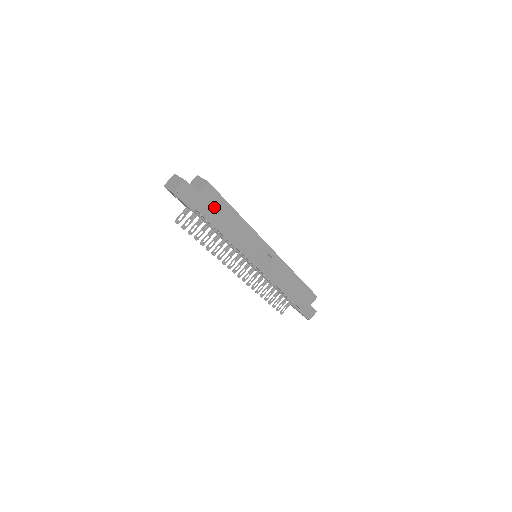
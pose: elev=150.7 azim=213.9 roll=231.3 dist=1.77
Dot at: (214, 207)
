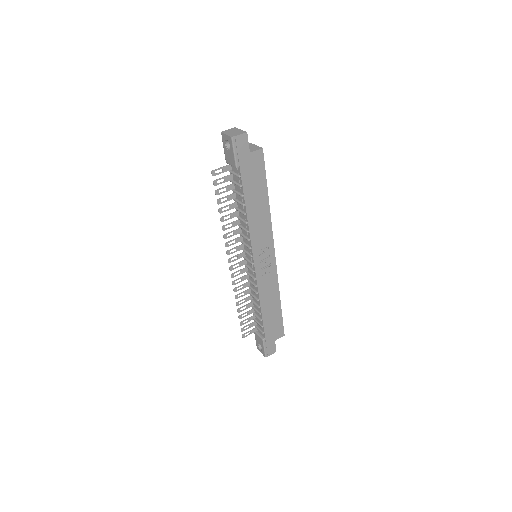
Dot at: (254, 176)
